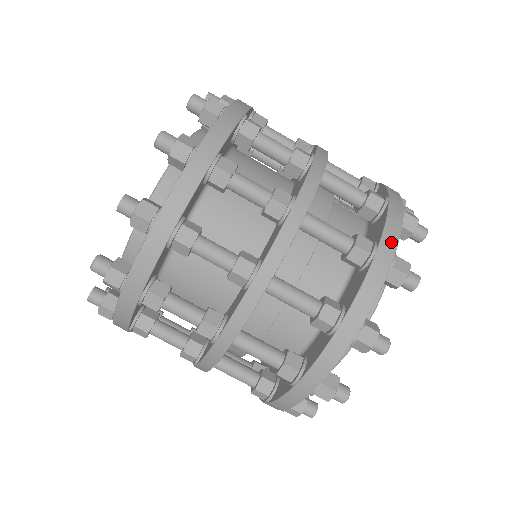
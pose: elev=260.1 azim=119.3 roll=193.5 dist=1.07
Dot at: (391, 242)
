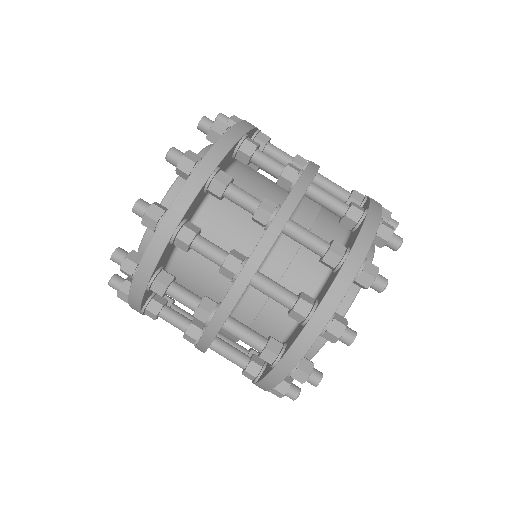
Dot at: occluded
